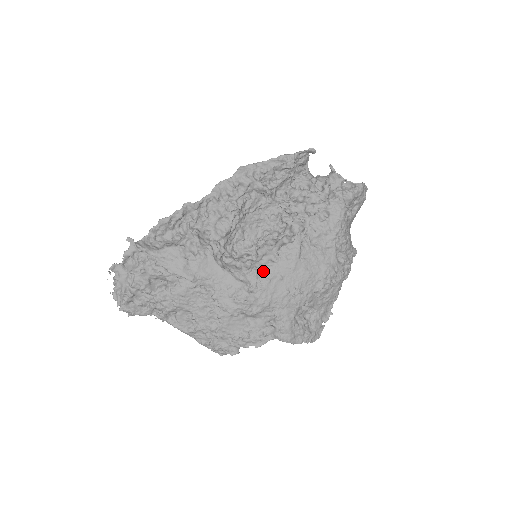
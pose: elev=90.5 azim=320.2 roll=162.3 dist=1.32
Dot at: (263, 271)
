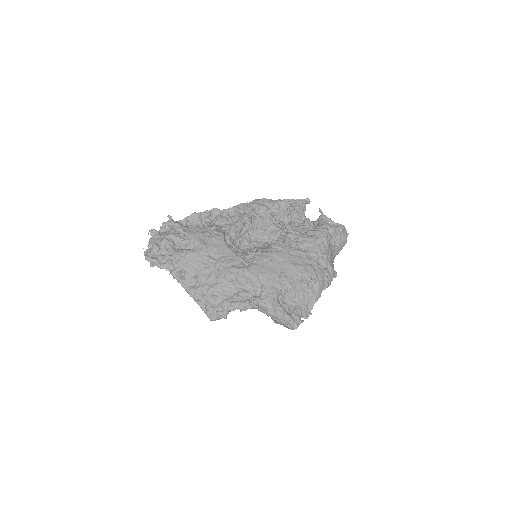
Dot at: (258, 255)
